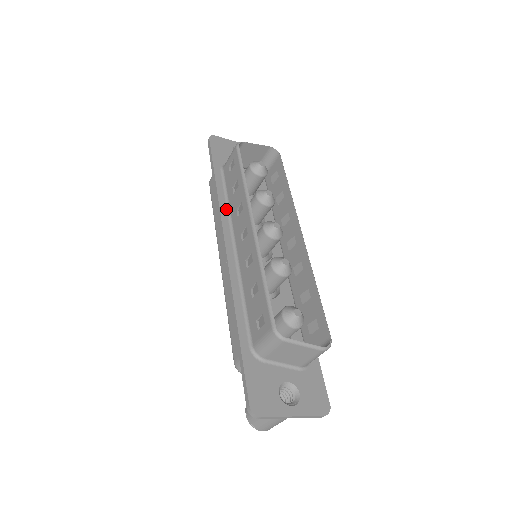
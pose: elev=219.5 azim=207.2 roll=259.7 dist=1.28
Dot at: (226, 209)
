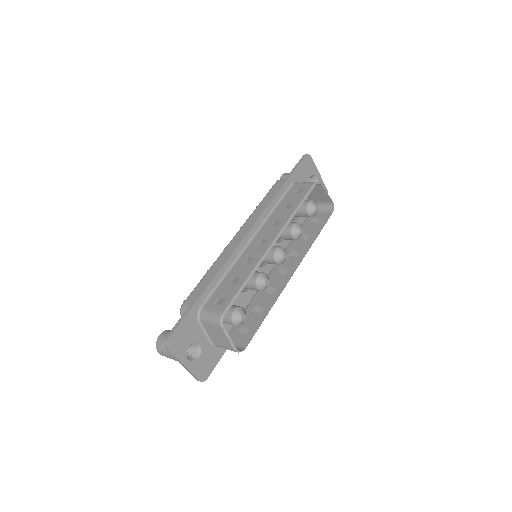
Dot at: (269, 212)
